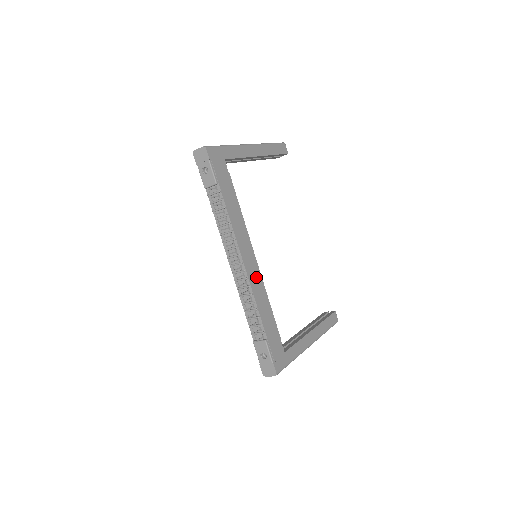
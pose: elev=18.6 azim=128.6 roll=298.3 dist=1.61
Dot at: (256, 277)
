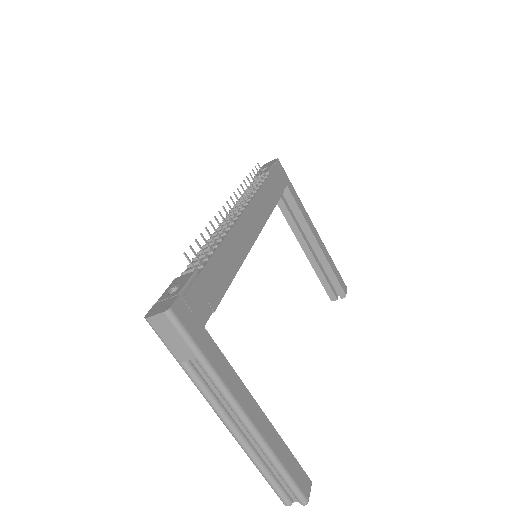
Dot at: (243, 241)
